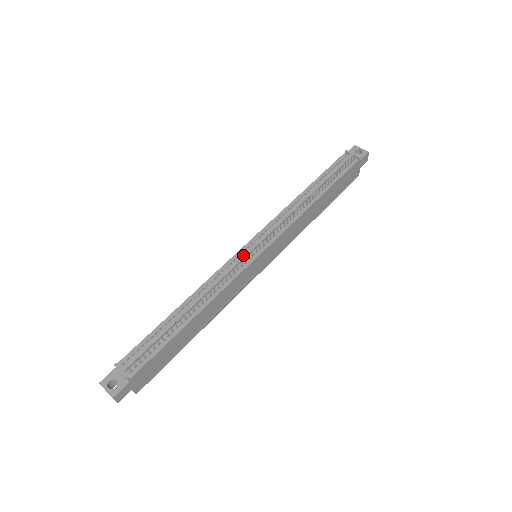
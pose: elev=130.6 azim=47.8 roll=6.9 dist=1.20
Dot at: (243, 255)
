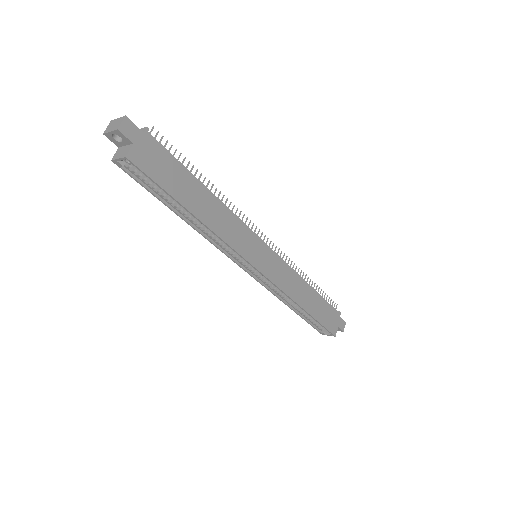
Dot at: occluded
